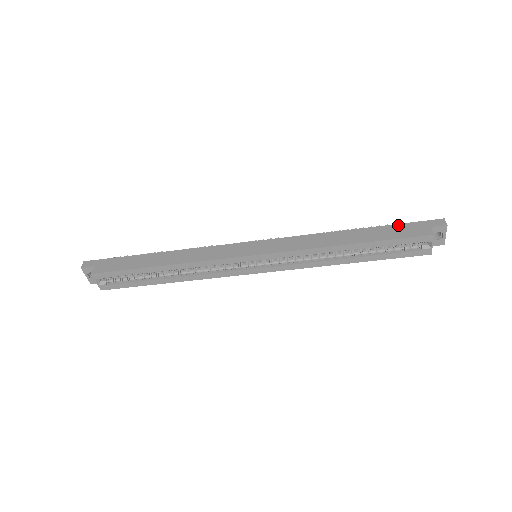
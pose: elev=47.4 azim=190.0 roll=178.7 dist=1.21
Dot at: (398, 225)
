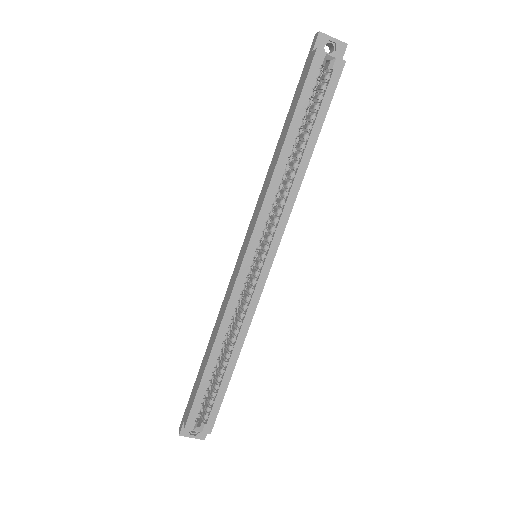
Dot at: (297, 88)
